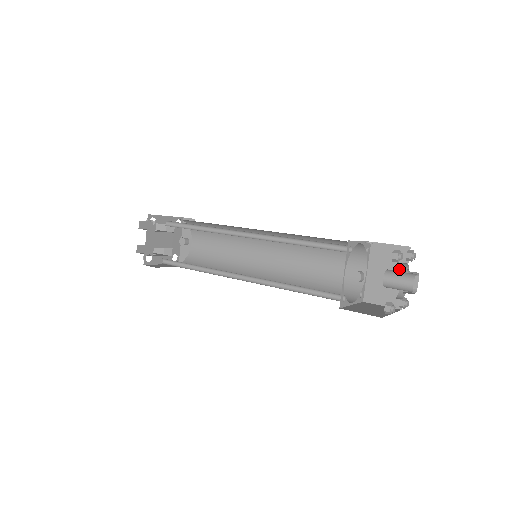
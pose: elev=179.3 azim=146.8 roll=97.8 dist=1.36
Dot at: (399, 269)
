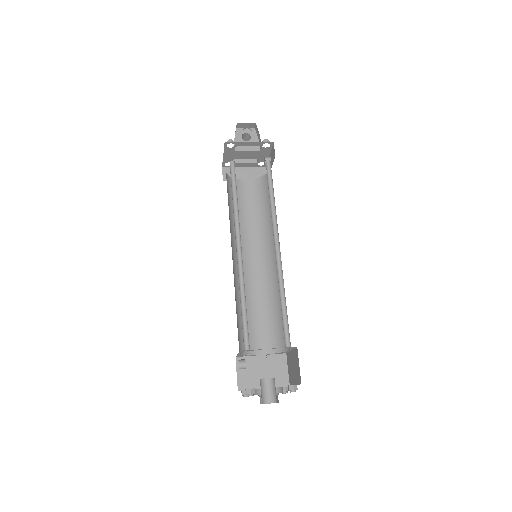
Dot at: (296, 378)
